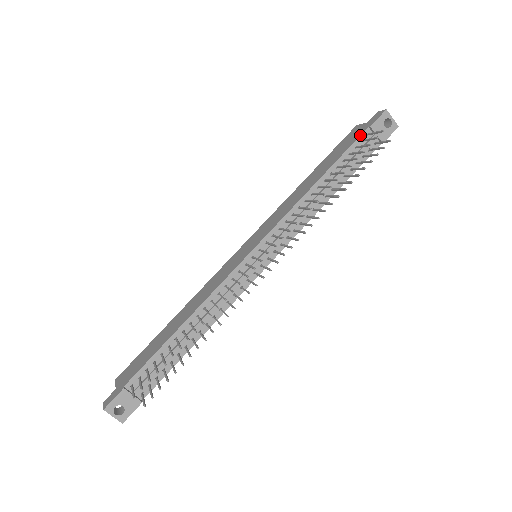
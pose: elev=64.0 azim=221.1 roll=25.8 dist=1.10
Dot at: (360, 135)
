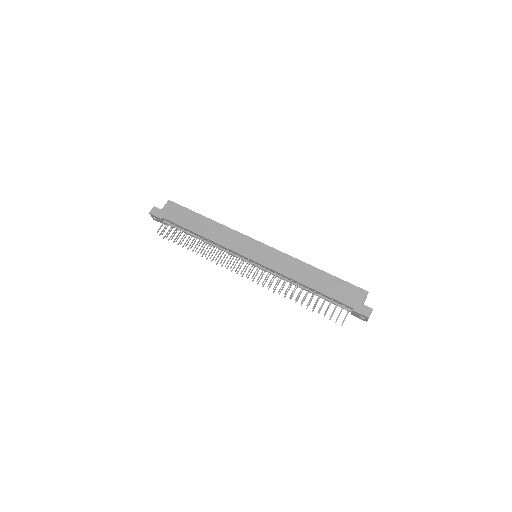
Dot at: (346, 304)
